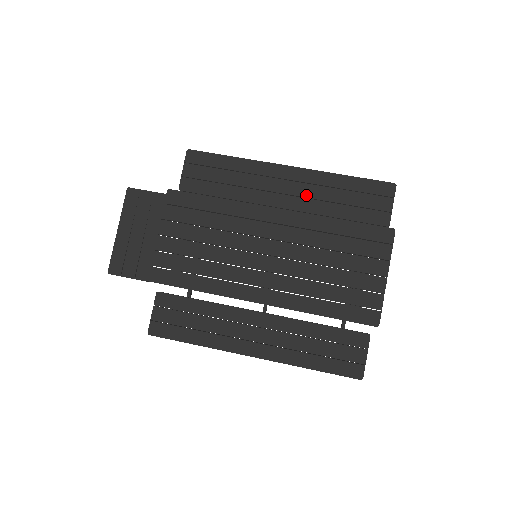
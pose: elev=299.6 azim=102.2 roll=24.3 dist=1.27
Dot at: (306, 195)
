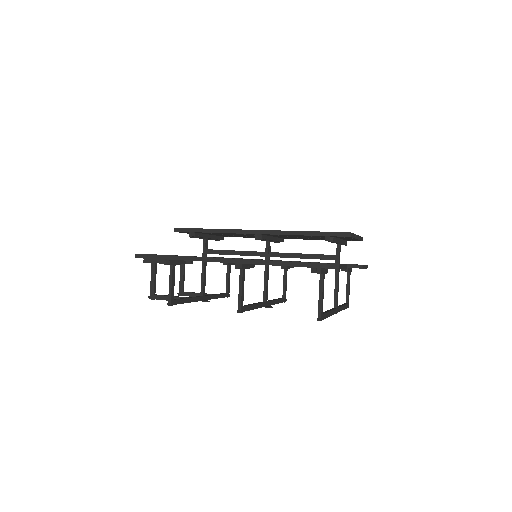
Dot at: occluded
